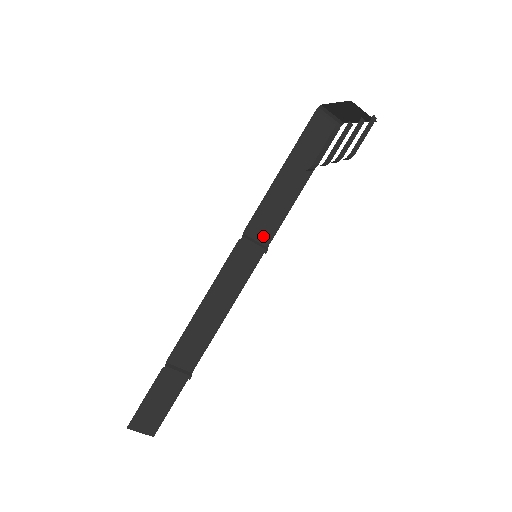
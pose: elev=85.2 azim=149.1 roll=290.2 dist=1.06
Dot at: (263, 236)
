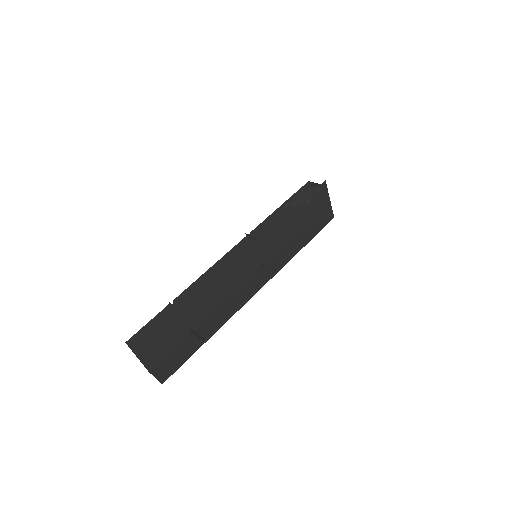
Dot at: (274, 266)
